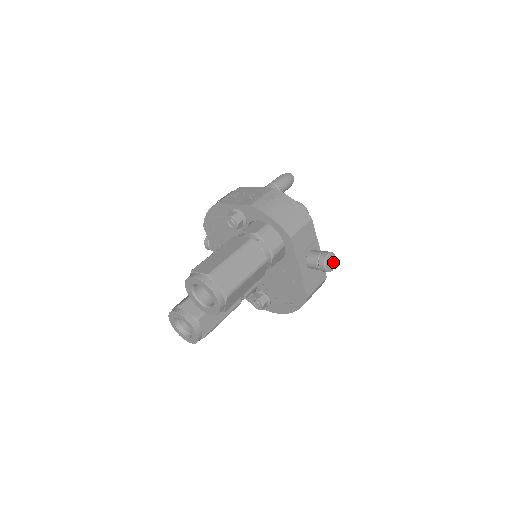
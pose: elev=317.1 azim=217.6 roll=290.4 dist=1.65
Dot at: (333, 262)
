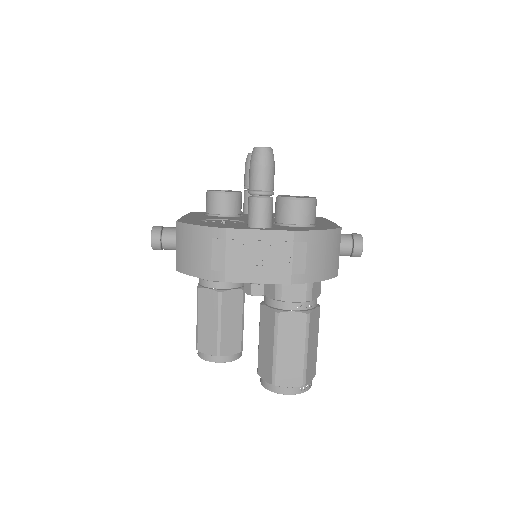
Dot at: occluded
